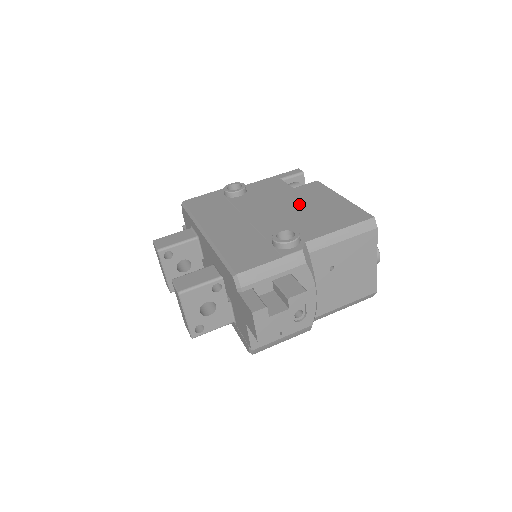
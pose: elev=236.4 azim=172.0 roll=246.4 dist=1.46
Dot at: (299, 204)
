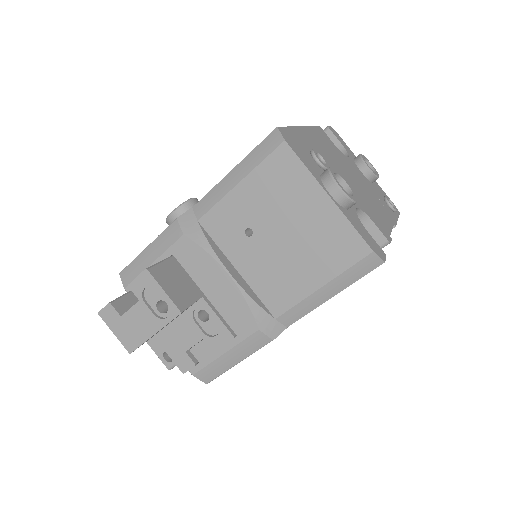
Dot at: occluded
